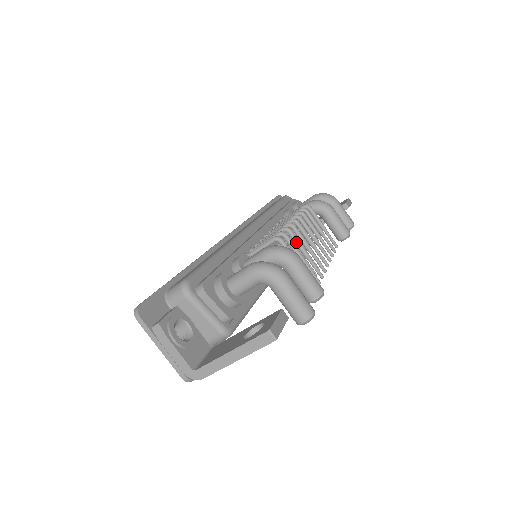
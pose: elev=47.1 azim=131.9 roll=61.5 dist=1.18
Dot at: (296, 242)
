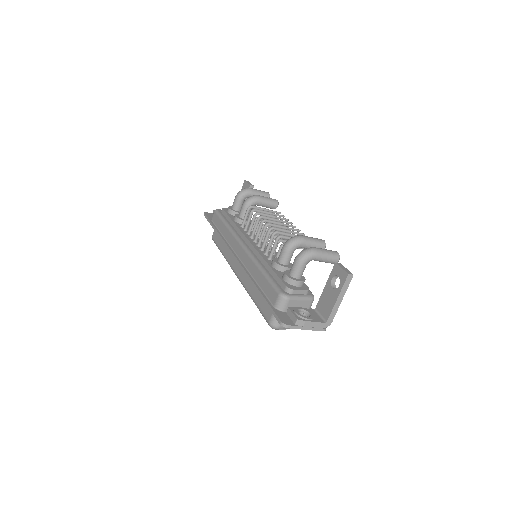
Dot at: (281, 230)
